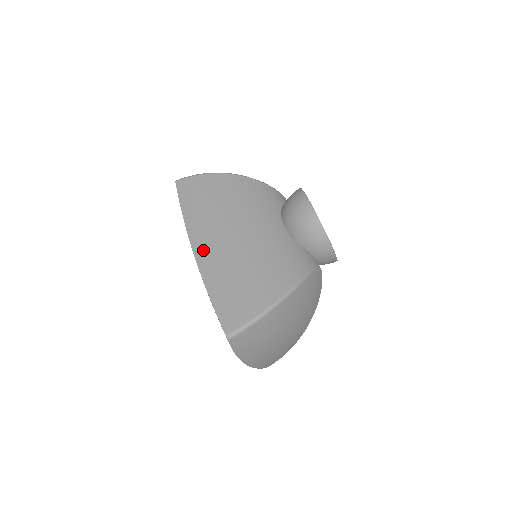
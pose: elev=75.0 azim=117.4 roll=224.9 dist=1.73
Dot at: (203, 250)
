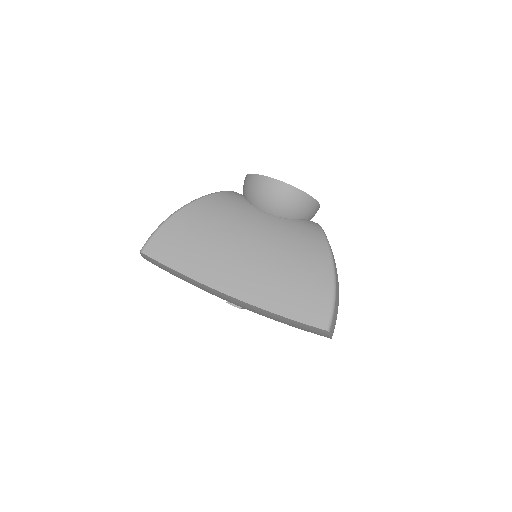
Dot at: (235, 286)
